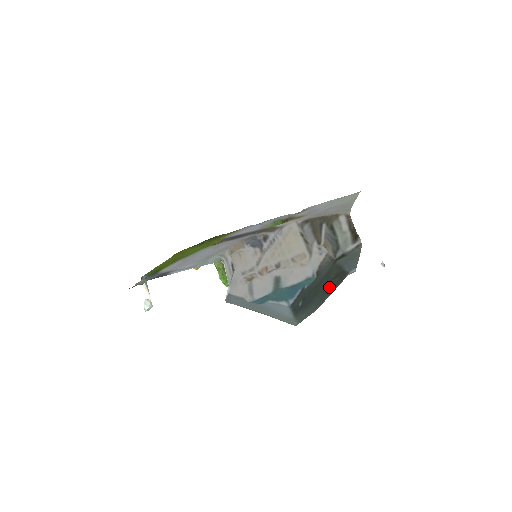
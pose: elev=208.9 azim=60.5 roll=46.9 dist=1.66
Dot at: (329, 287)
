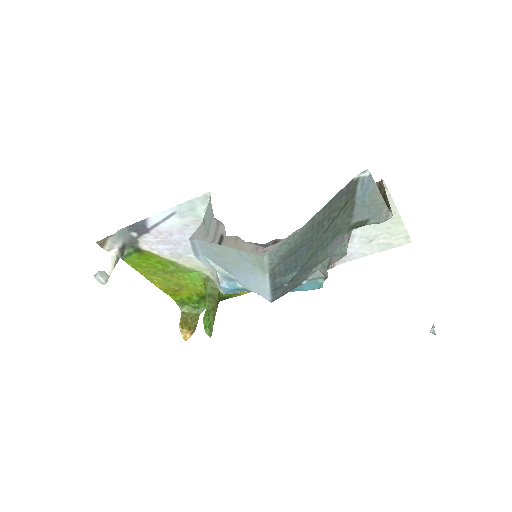
Dot at: (329, 214)
